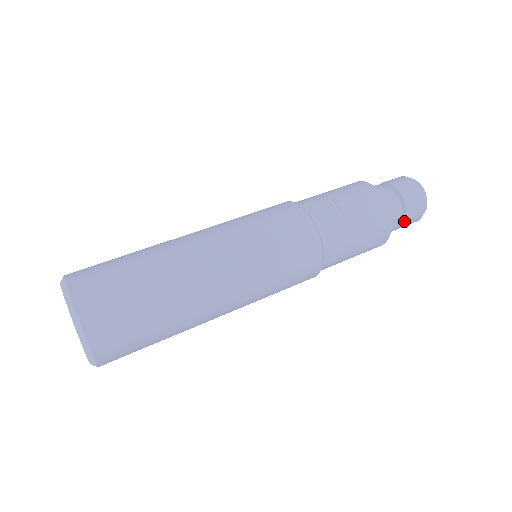
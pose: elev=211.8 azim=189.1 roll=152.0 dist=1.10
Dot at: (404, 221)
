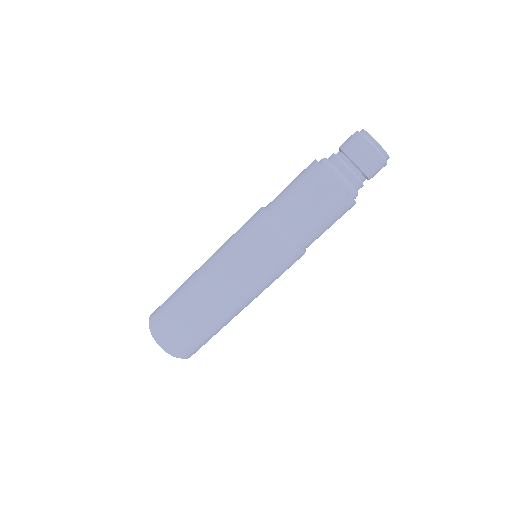
Dot at: occluded
